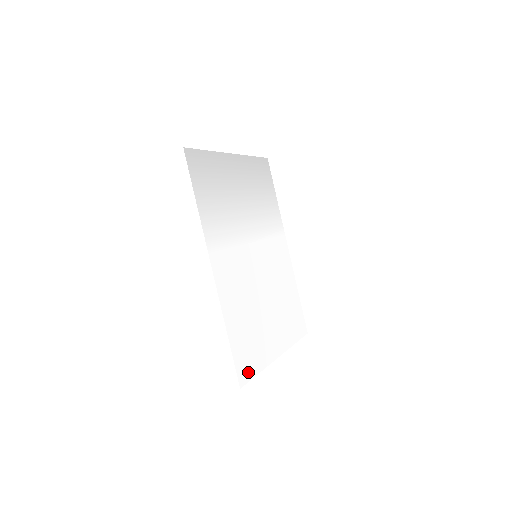
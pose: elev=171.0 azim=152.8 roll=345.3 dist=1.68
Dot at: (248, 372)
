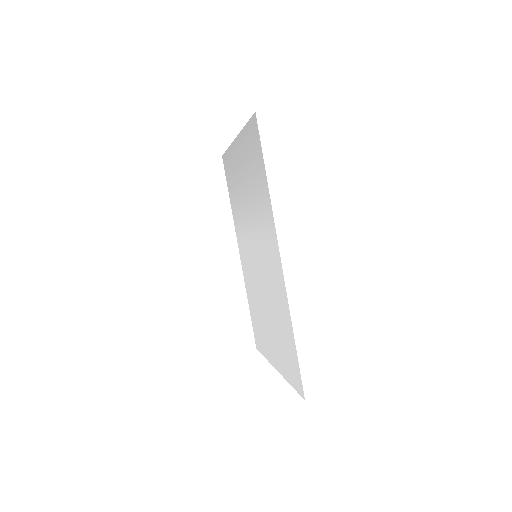
Dot at: (295, 382)
